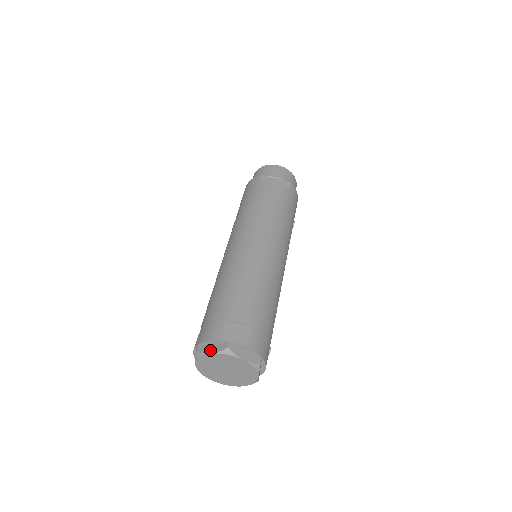
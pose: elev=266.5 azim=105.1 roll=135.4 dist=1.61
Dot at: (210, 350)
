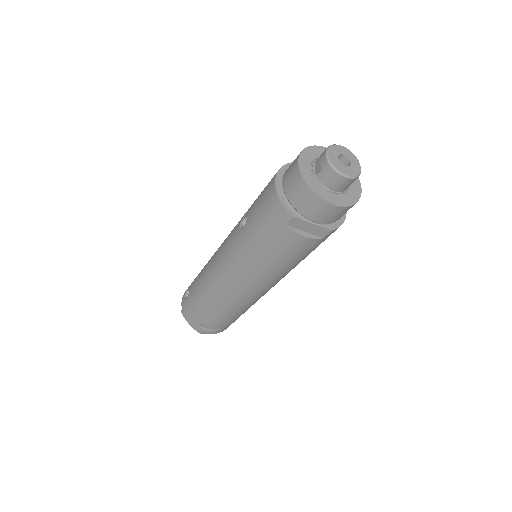
Dot at: occluded
